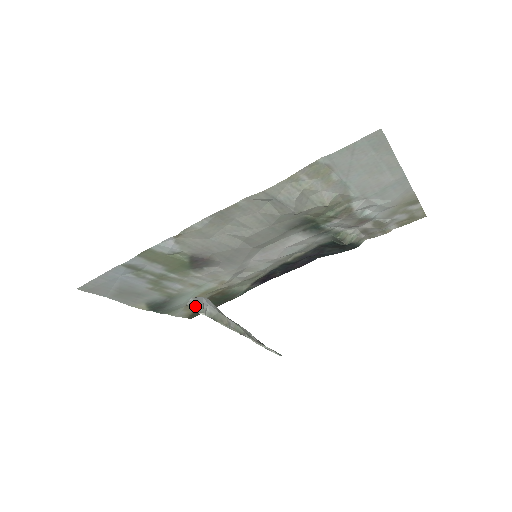
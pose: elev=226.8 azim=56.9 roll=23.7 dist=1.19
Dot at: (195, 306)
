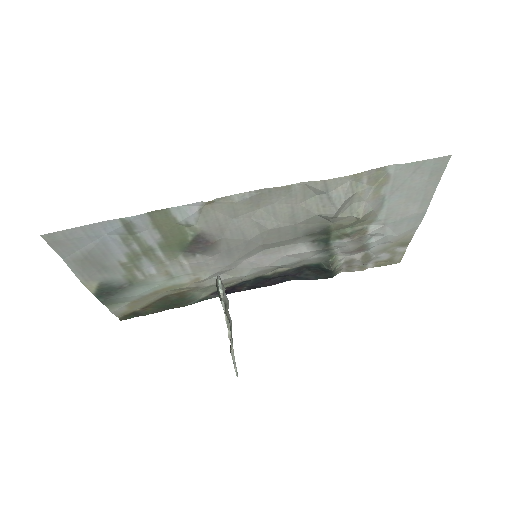
Dot at: (222, 284)
